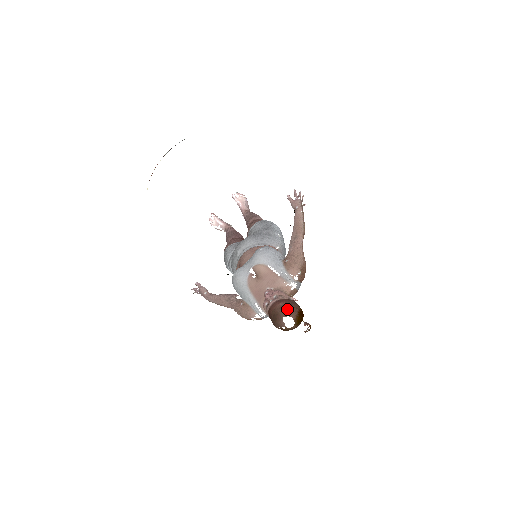
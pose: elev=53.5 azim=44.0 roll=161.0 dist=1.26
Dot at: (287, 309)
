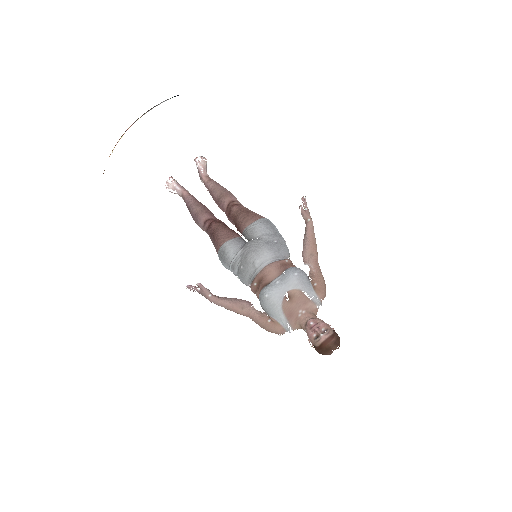
Dot at: (337, 343)
